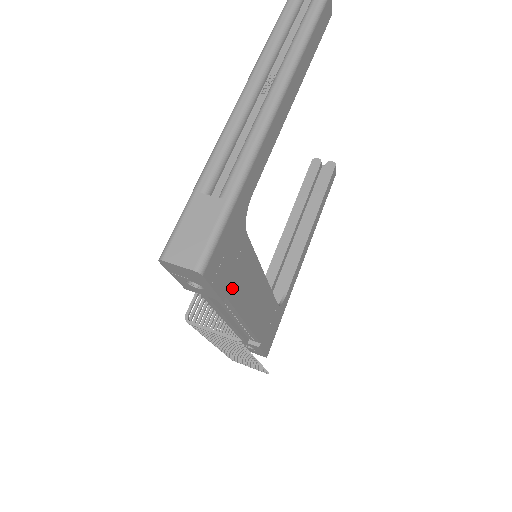
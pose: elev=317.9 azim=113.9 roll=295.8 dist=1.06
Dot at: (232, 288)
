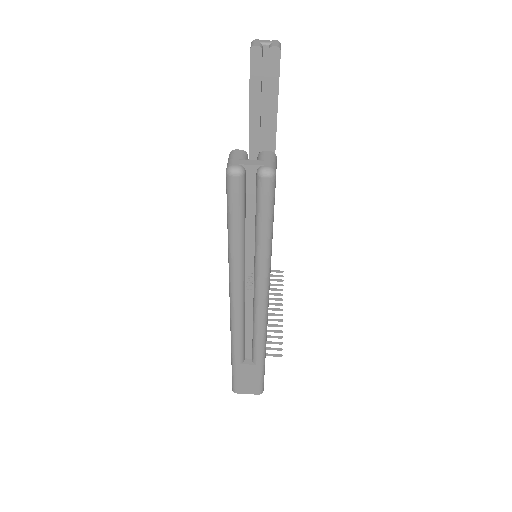
Dot at: occluded
